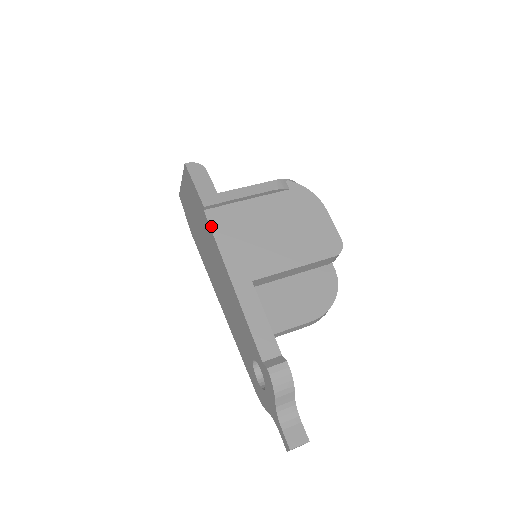
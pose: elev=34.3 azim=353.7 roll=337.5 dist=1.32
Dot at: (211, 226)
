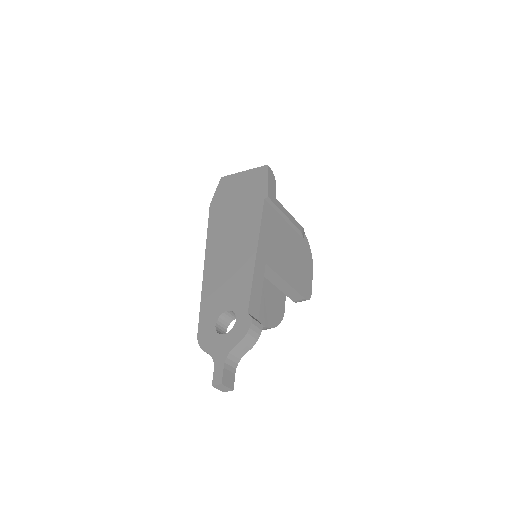
Dot at: (263, 211)
